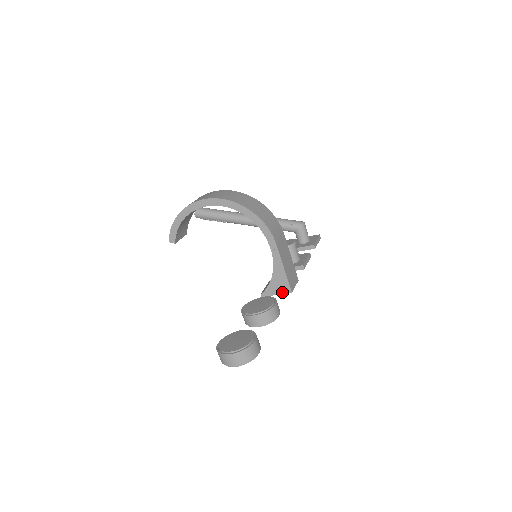
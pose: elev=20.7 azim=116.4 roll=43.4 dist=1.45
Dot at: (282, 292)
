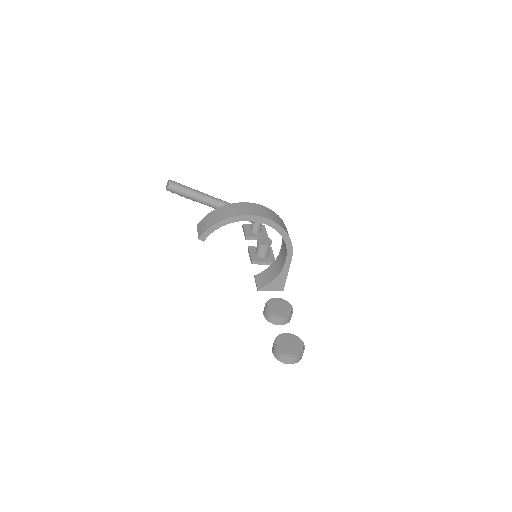
Dot at: (276, 290)
